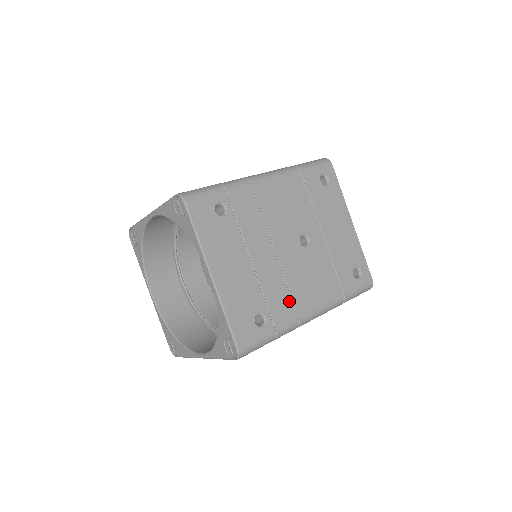
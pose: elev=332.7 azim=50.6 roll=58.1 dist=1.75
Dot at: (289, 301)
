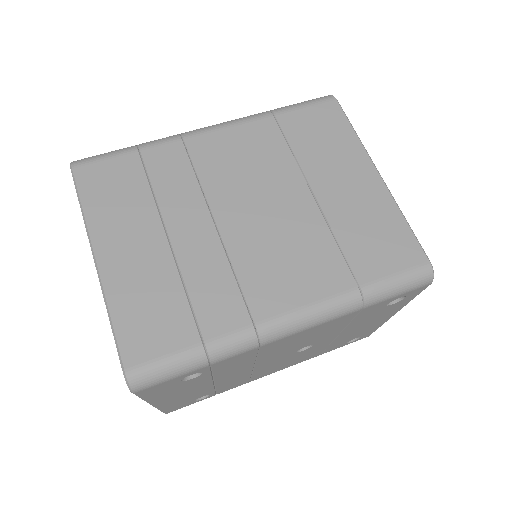
Dot at: (246, 380)
